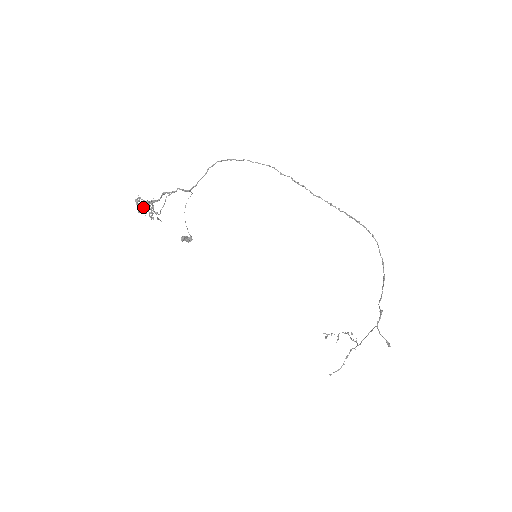
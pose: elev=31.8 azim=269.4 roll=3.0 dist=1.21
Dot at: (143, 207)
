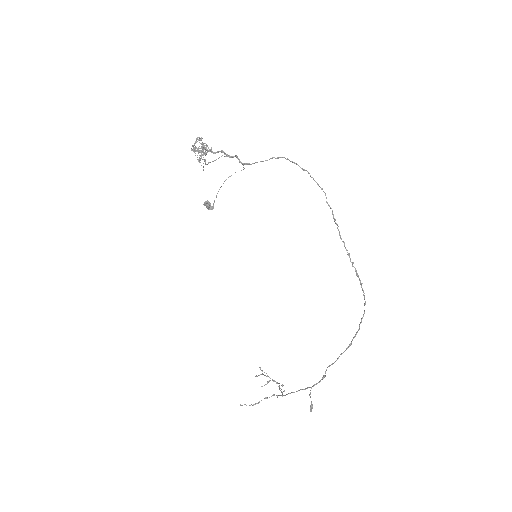
Dot at: (198, 148)
